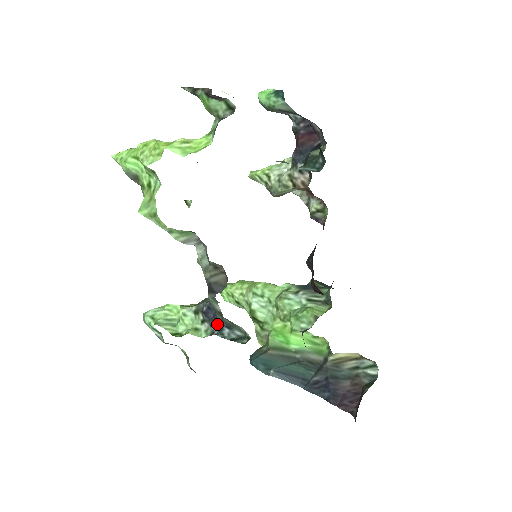
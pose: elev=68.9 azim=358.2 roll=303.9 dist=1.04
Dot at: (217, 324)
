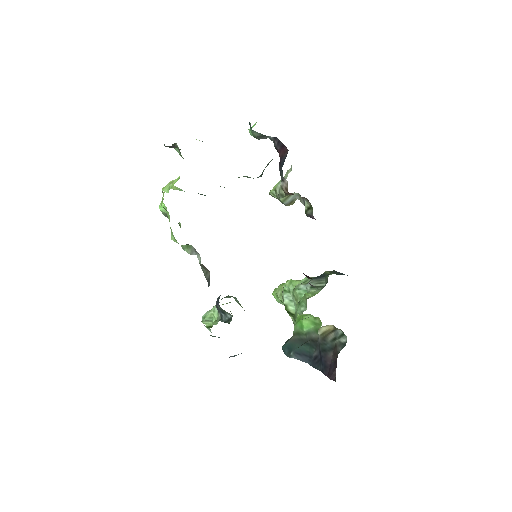
Dot at: occluded
